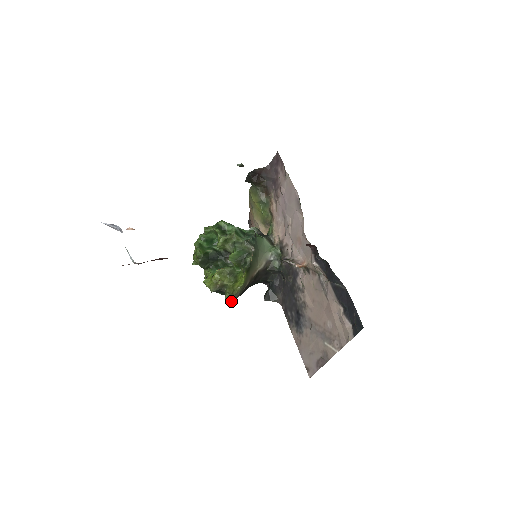
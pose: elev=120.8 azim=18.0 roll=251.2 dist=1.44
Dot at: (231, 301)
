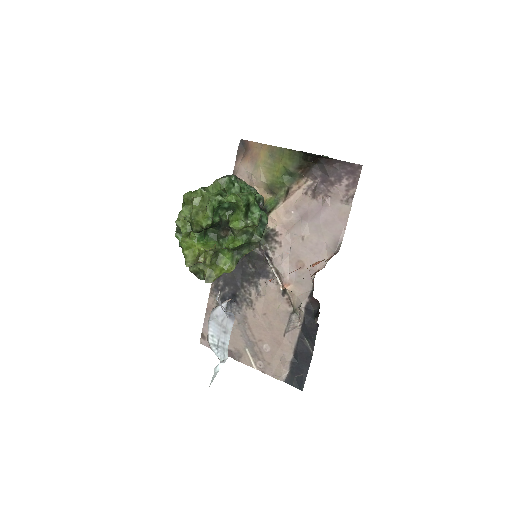
Dot at: (194, 274)
